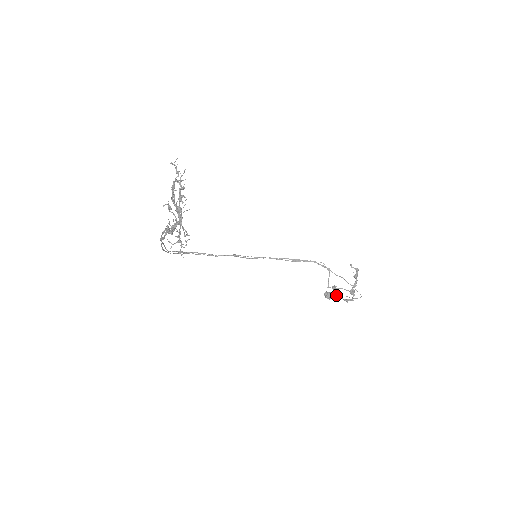
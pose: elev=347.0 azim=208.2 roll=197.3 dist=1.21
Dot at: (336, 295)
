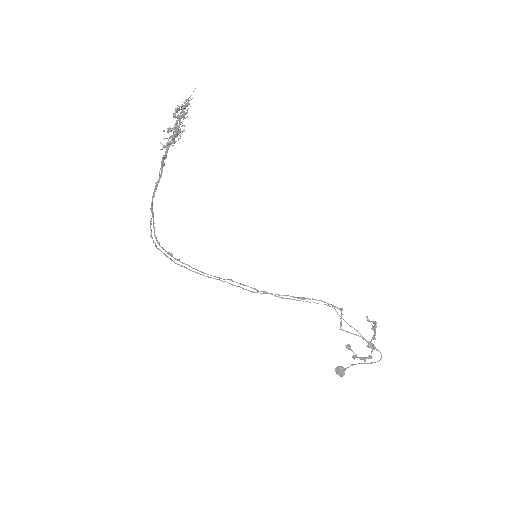
Dot at: occluded
